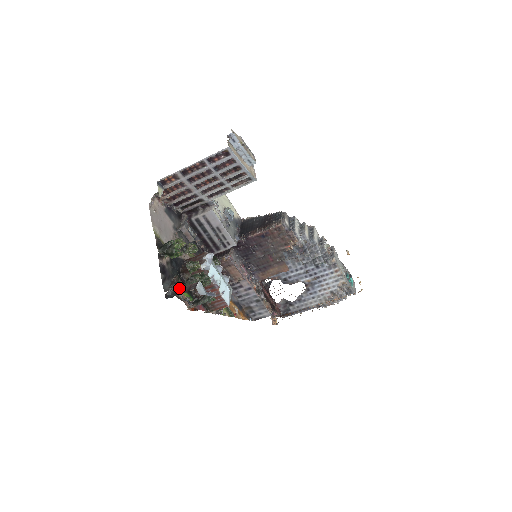
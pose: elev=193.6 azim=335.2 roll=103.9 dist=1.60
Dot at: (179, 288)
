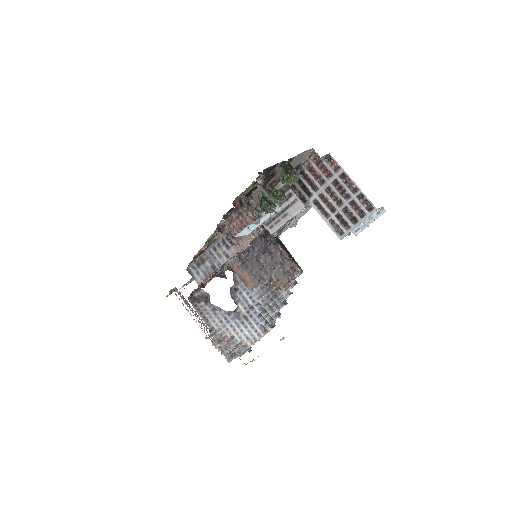
Dot at: (262, 184)
